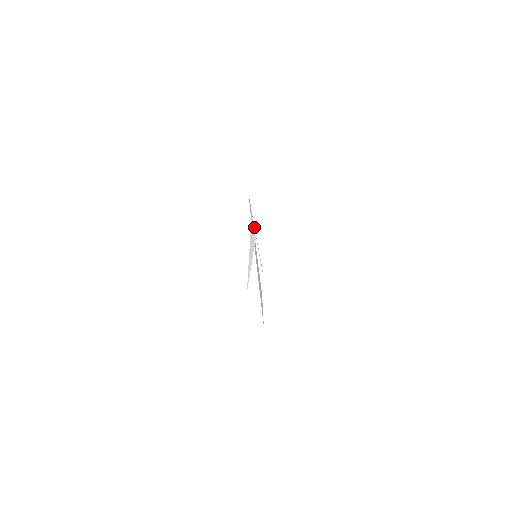
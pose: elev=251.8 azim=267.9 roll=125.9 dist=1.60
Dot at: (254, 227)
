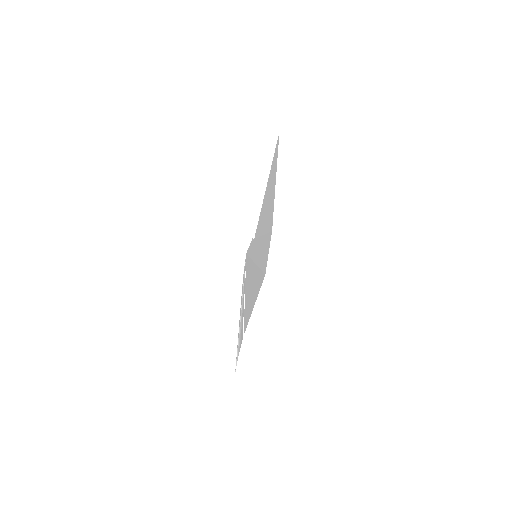
Dot at: (242, 294)
